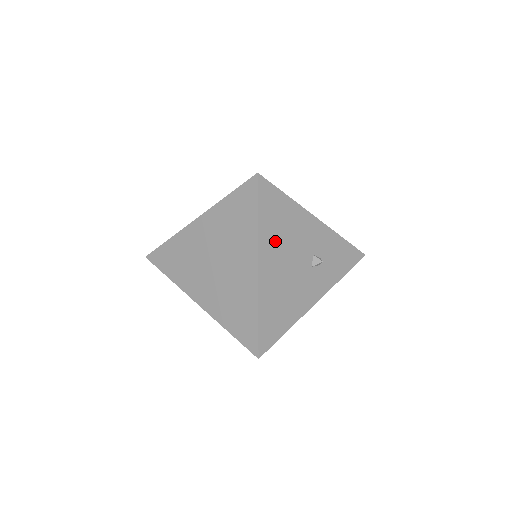
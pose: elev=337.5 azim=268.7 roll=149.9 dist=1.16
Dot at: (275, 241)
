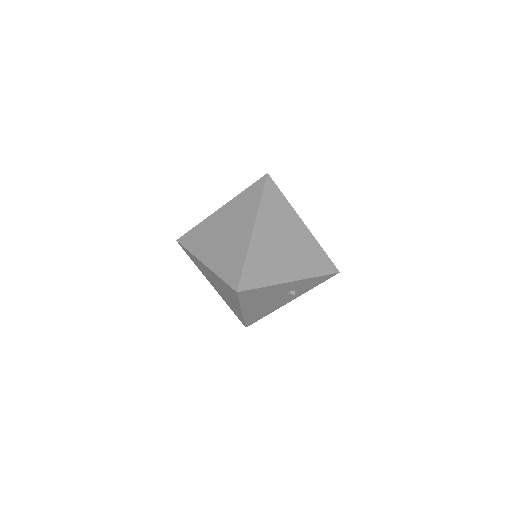
Dot at: (255, 301)
